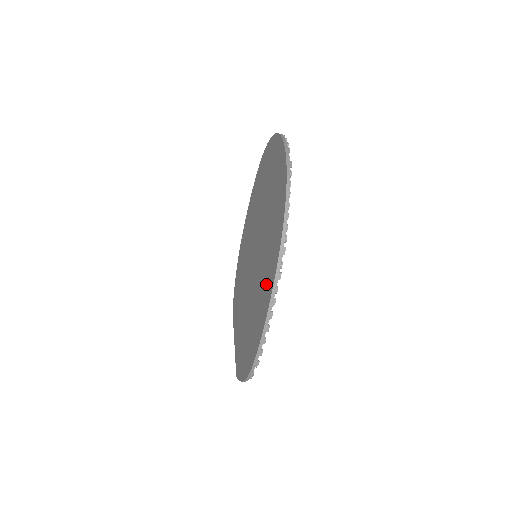
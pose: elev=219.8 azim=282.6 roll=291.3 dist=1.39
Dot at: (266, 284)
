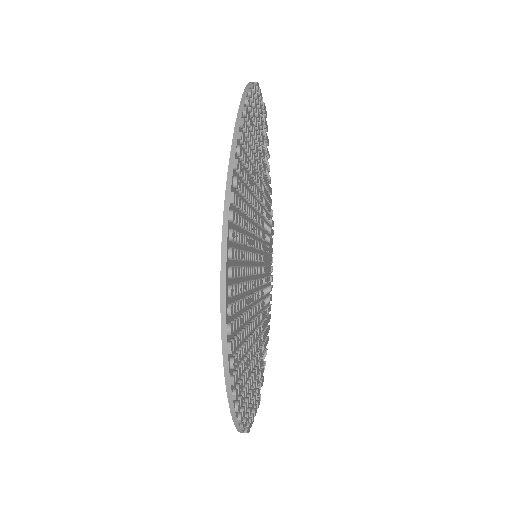
Dot at: occluded
